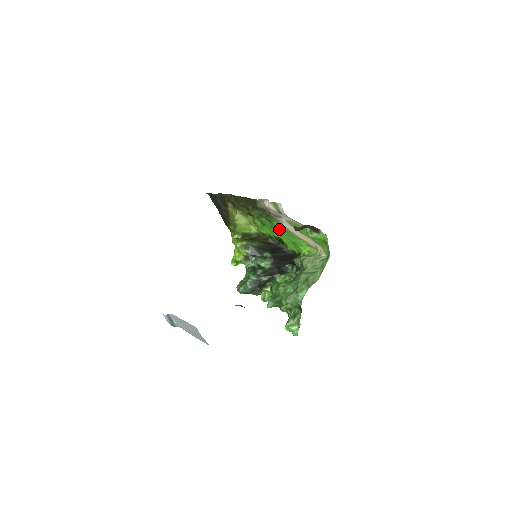
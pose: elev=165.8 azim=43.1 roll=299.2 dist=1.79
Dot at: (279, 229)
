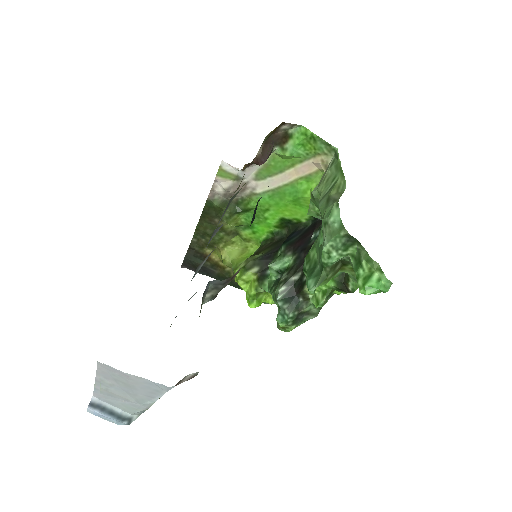
Dot at: (265, 206)
